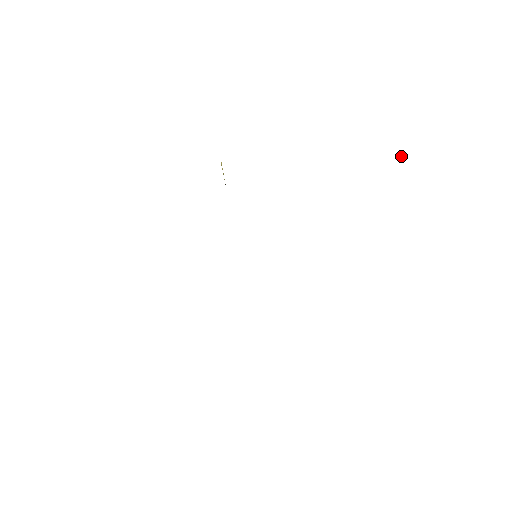
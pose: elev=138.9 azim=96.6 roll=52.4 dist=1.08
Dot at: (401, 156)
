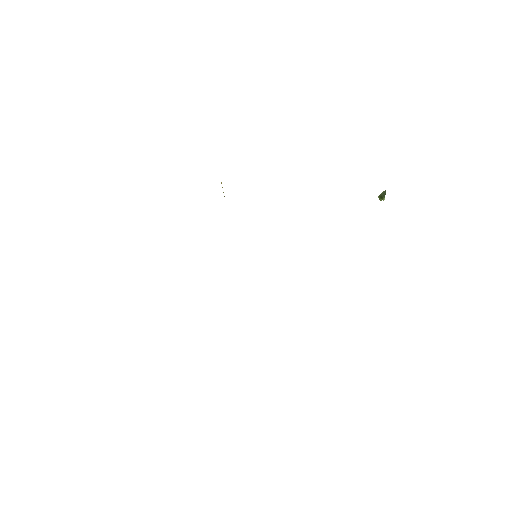
Dot at: (383, 193)
